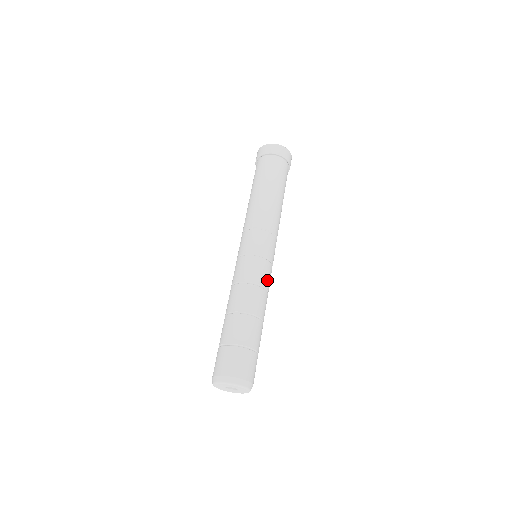
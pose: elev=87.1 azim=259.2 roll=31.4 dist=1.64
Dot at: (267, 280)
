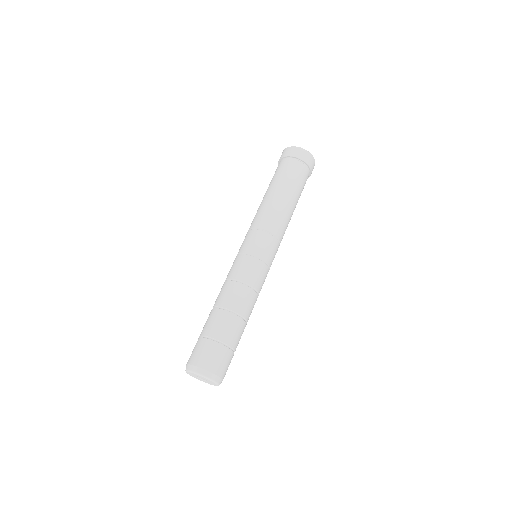
Dot at: (257, 280)
